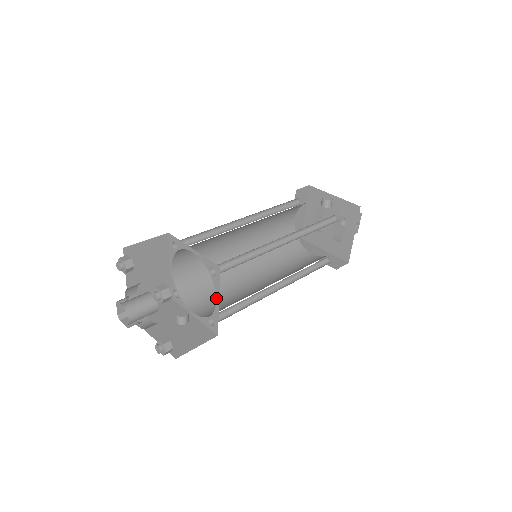
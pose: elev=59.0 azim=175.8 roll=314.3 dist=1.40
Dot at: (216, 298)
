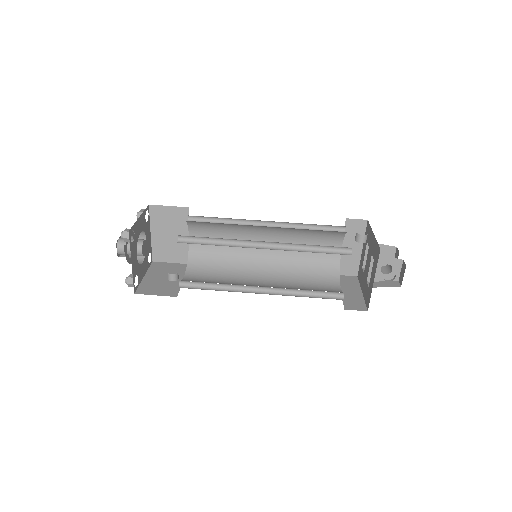
Dot at: occluded
